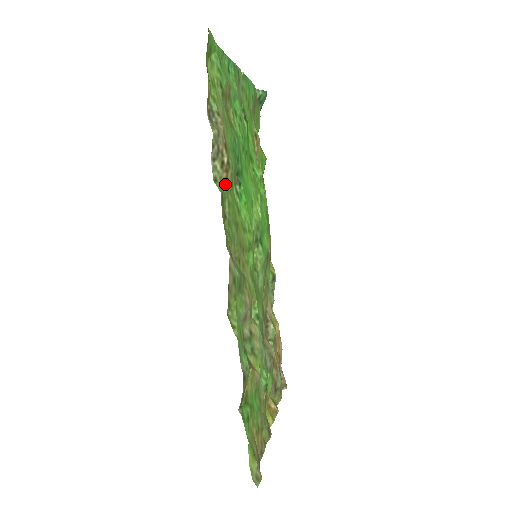
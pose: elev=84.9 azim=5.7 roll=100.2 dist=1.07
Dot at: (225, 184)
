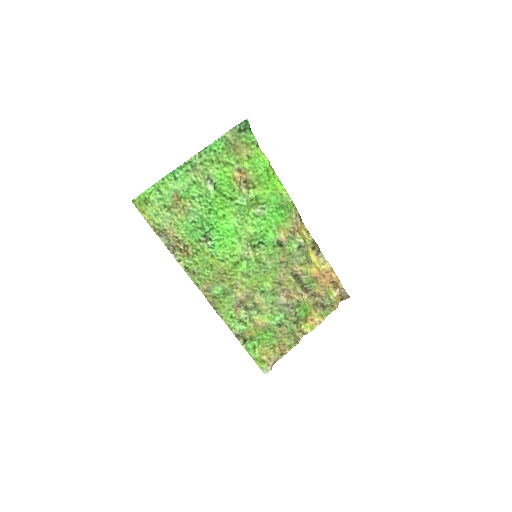
Dot at: (189, 257)
